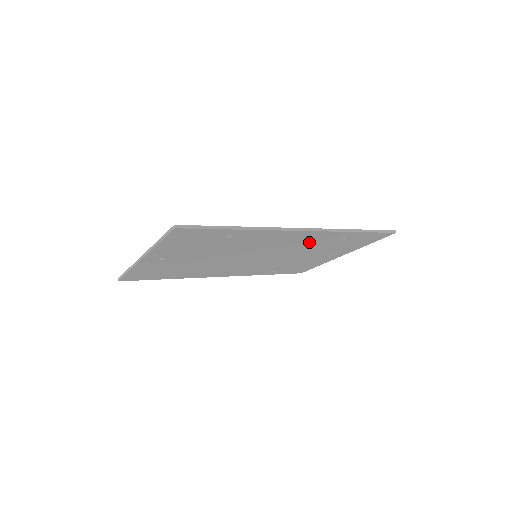
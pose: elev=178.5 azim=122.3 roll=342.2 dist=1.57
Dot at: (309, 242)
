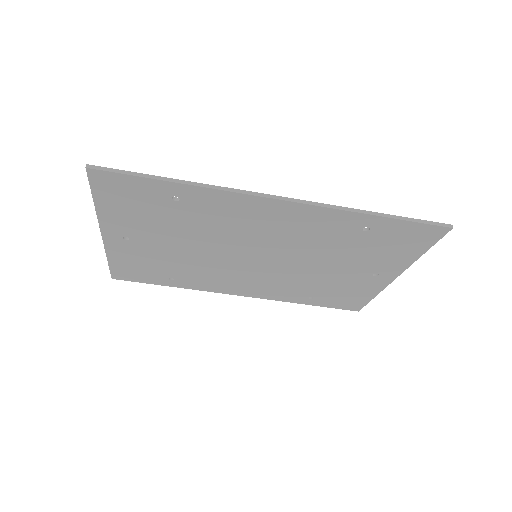
Dot at: (312, 232)
